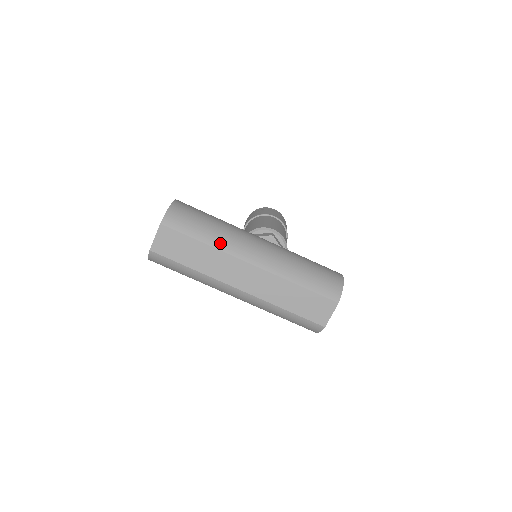
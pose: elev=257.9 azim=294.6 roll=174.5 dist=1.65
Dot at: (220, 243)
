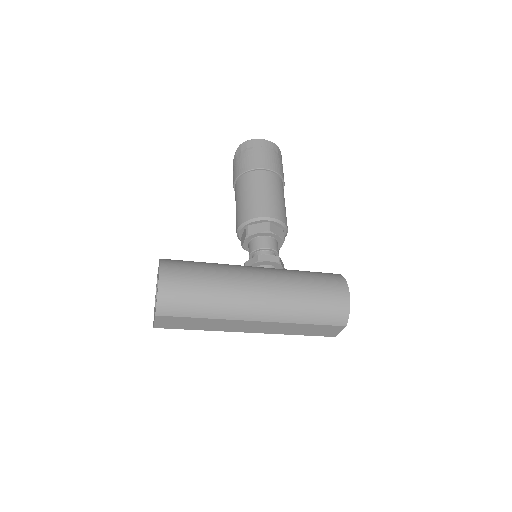
Dot at: (220, 313)
